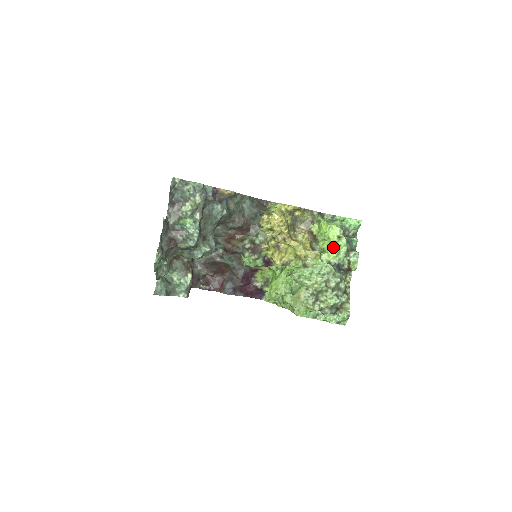
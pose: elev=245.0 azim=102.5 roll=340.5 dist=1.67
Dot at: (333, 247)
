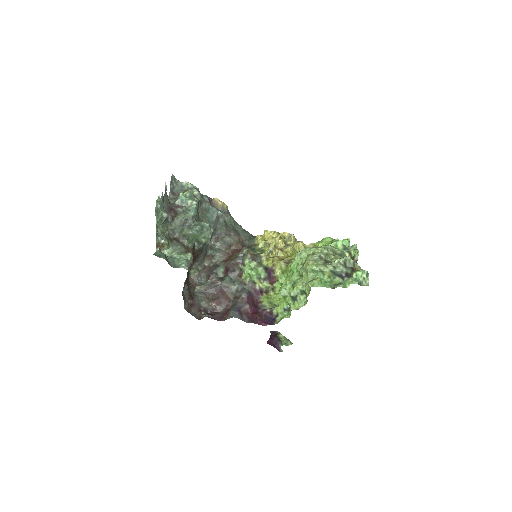
Dot at: occluded
